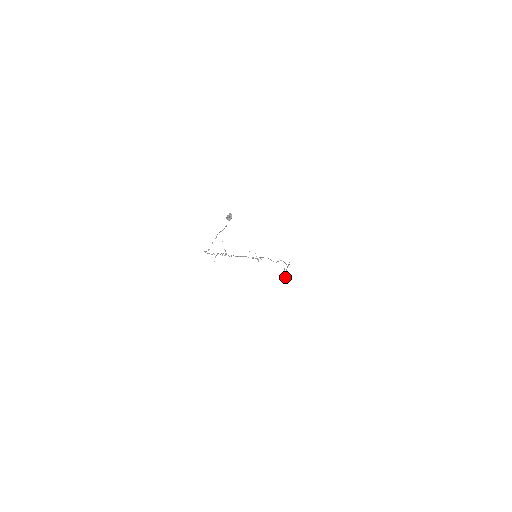
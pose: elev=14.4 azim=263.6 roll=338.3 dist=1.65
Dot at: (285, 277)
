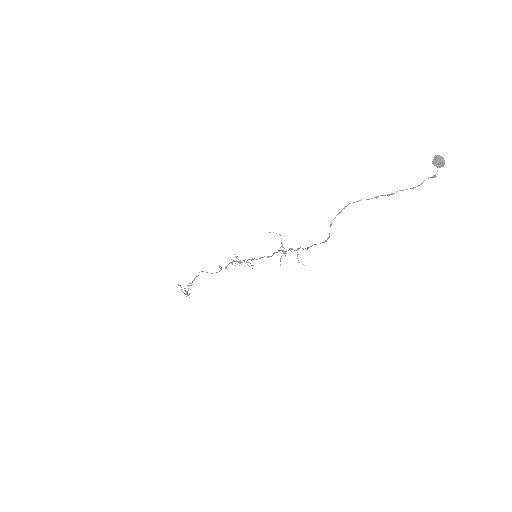
Dot at: occluded
